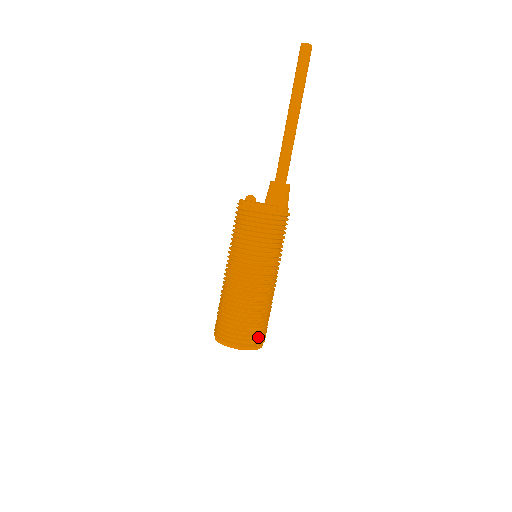
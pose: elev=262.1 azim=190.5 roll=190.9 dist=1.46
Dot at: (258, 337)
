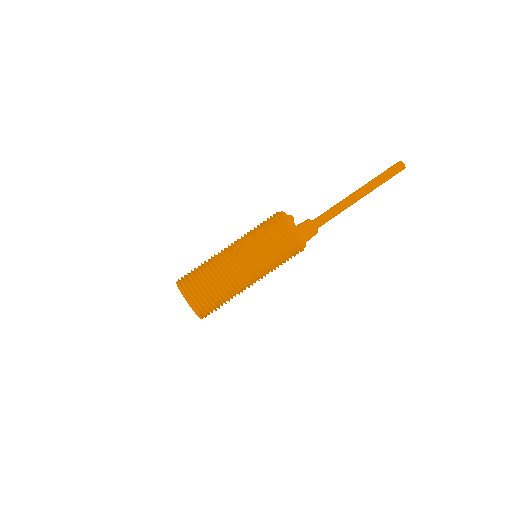
Dot at: occluded
